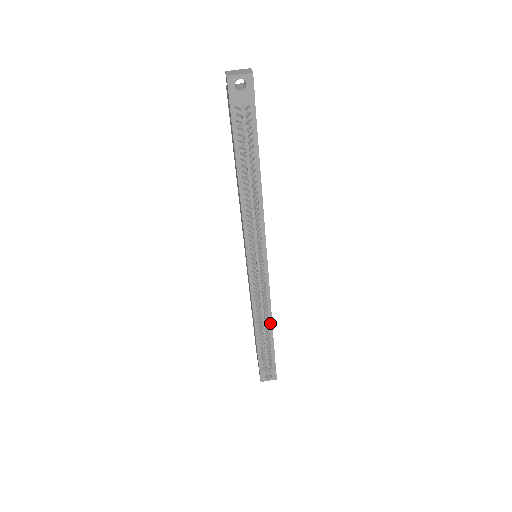
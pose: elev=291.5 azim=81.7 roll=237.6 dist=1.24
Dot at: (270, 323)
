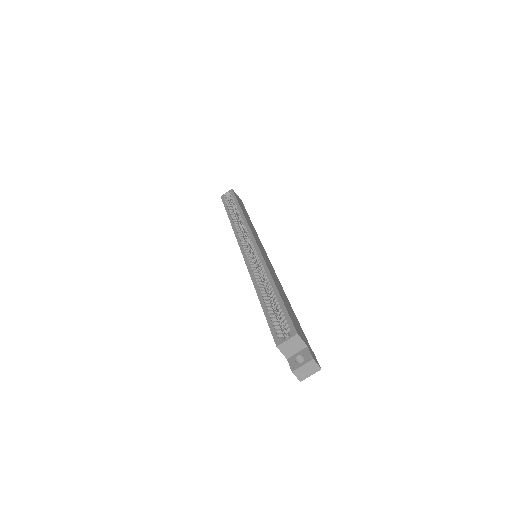
Dot at: occluded
